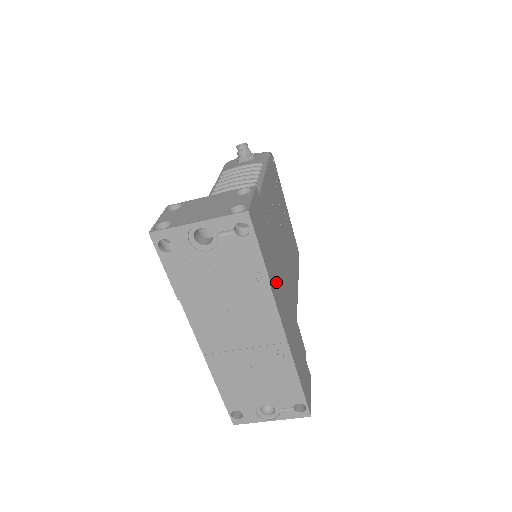
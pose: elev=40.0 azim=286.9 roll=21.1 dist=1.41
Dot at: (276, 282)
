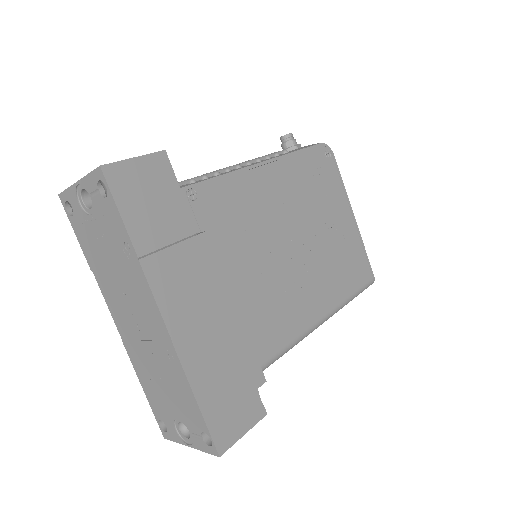
Dot at: (175, 266)
